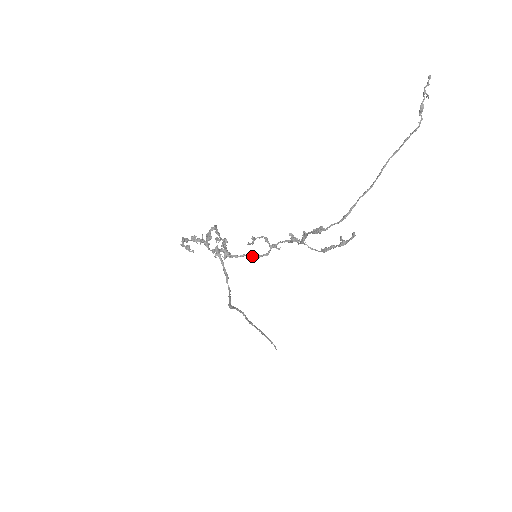
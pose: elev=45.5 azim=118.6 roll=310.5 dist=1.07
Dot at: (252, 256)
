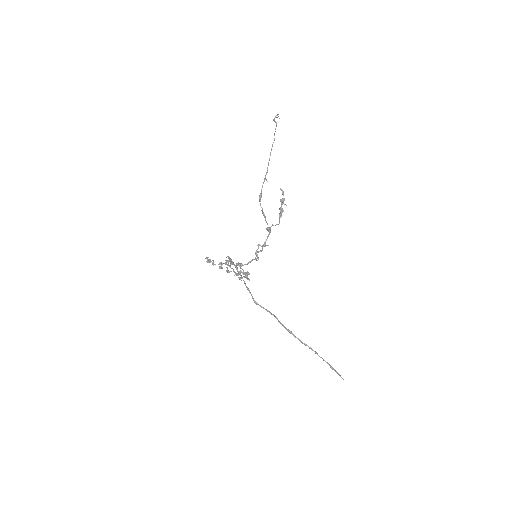
Dot at: (255, 258)
